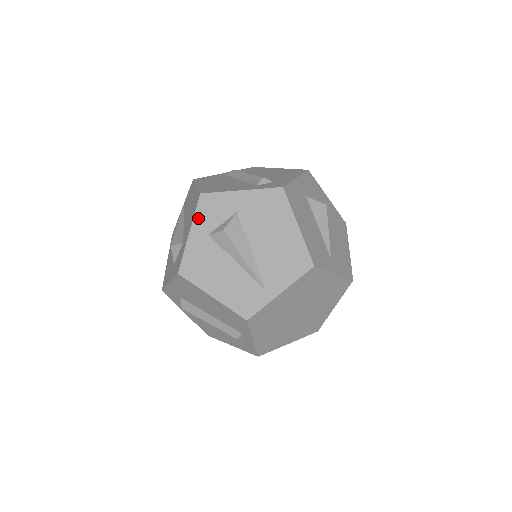
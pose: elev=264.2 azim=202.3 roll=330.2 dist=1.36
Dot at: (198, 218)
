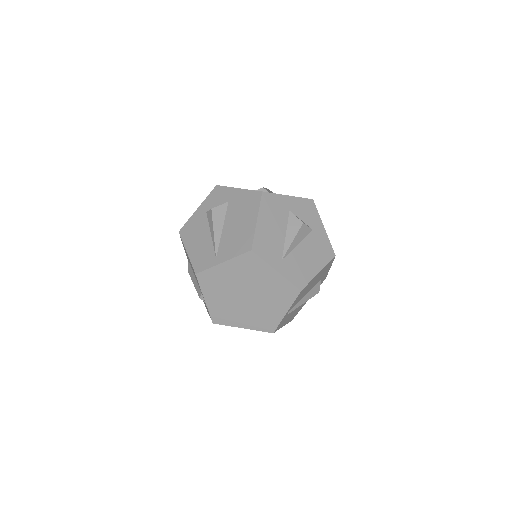
Dot at: (207, 200)
